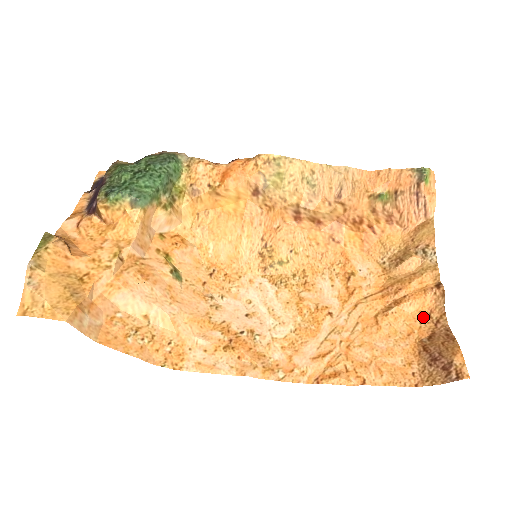
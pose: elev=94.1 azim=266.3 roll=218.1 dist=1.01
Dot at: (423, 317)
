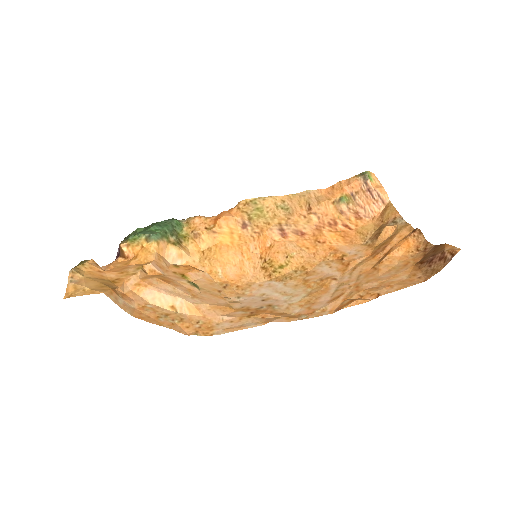
Dot at: (413, 253)
